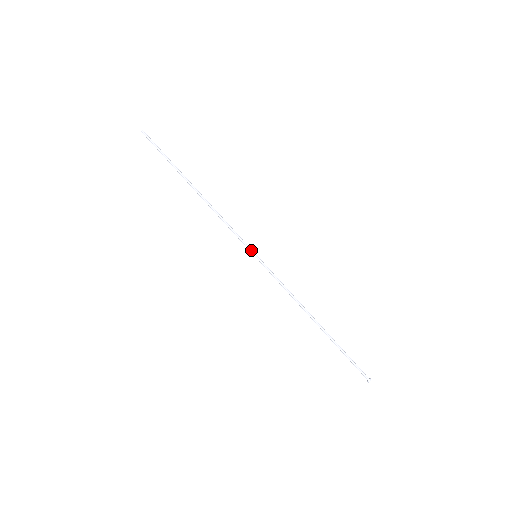
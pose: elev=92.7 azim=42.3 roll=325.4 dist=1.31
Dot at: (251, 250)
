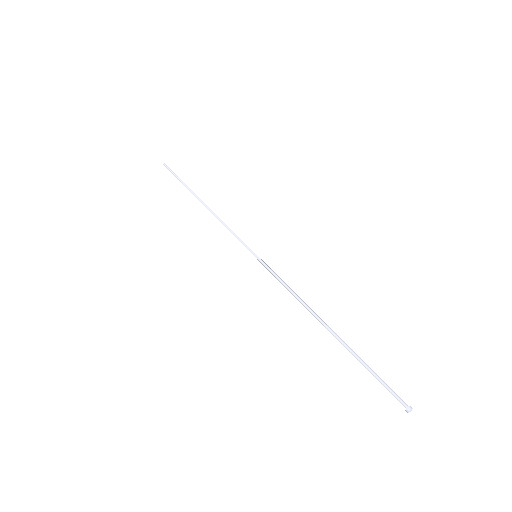
Dot at: occluded
